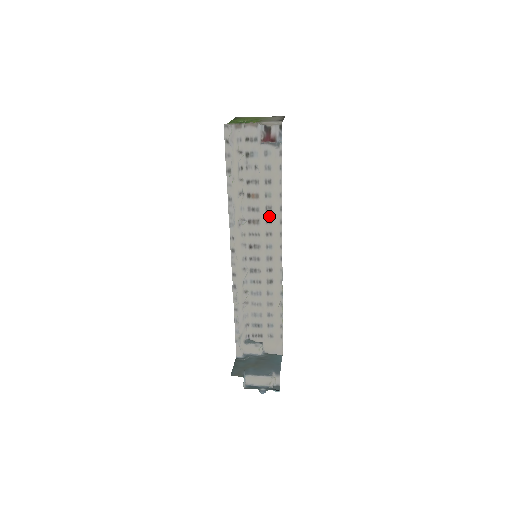
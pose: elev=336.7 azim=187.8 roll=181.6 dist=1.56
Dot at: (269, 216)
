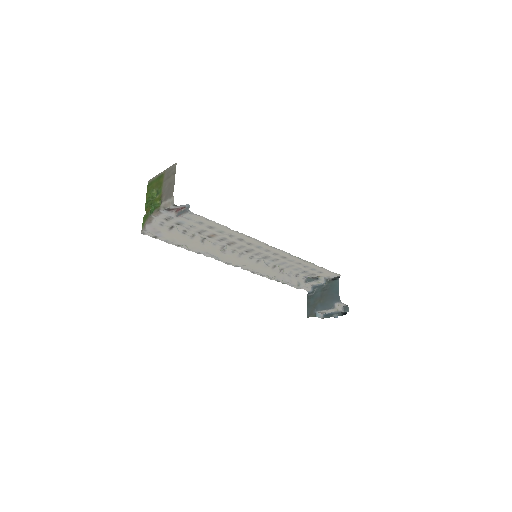
Dot at: (237, 238)
